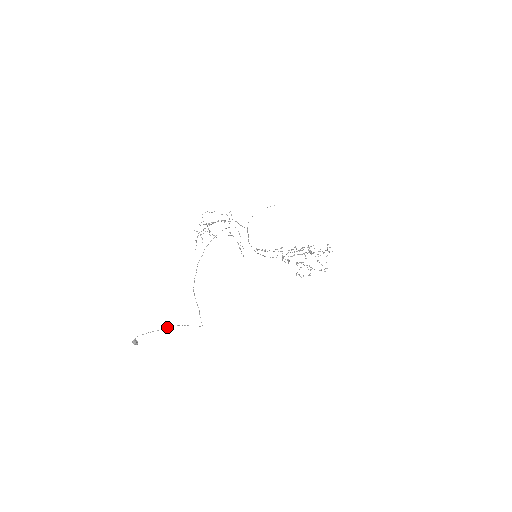
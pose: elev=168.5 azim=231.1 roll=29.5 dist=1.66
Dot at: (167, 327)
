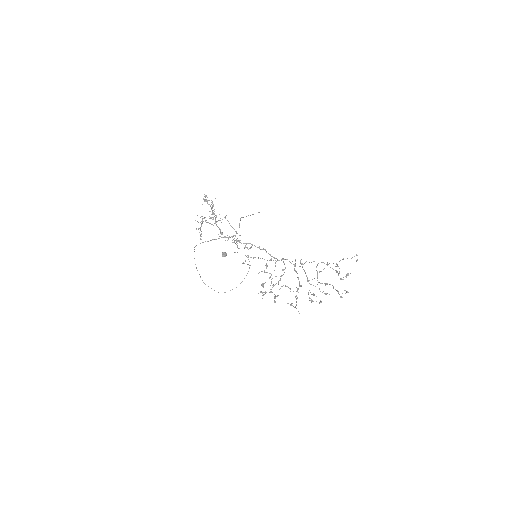
Dot at: occluded
